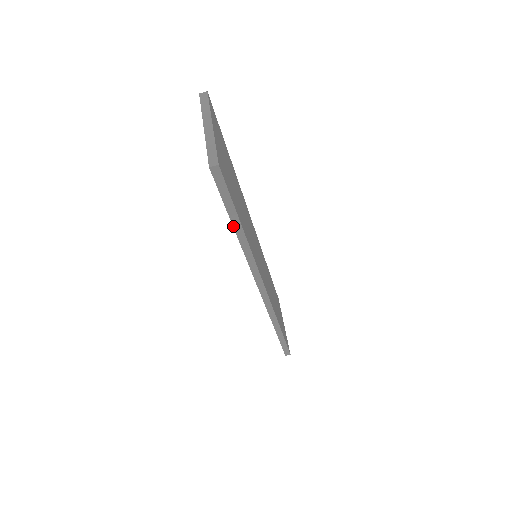
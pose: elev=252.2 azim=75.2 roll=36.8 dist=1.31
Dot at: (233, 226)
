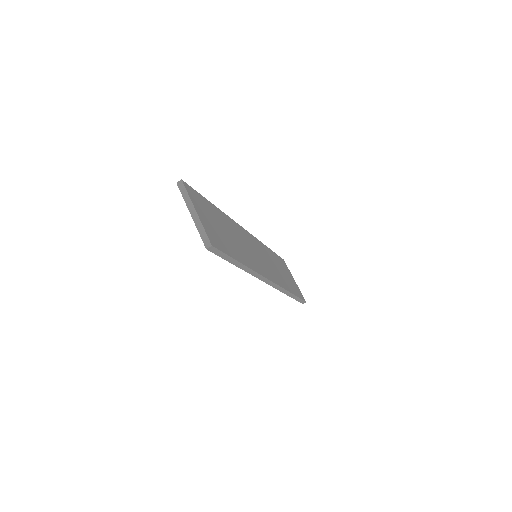
Dot at: occluded
